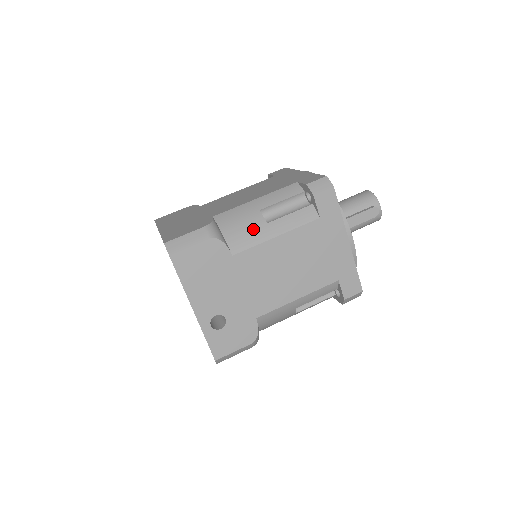
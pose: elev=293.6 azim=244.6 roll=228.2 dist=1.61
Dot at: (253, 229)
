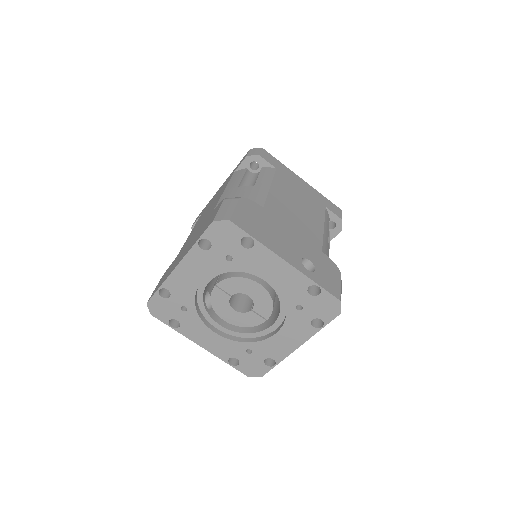
Dot at: (251, 192)
